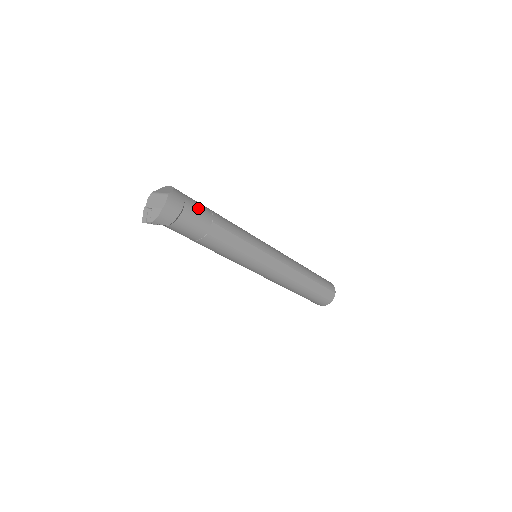
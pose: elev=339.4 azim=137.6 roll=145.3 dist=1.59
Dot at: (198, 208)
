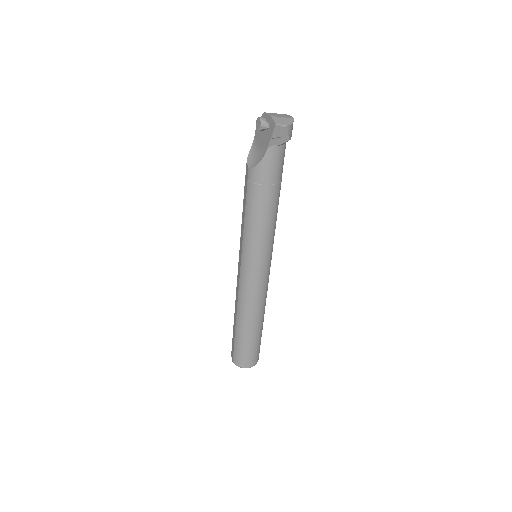
Dot at: occluded
